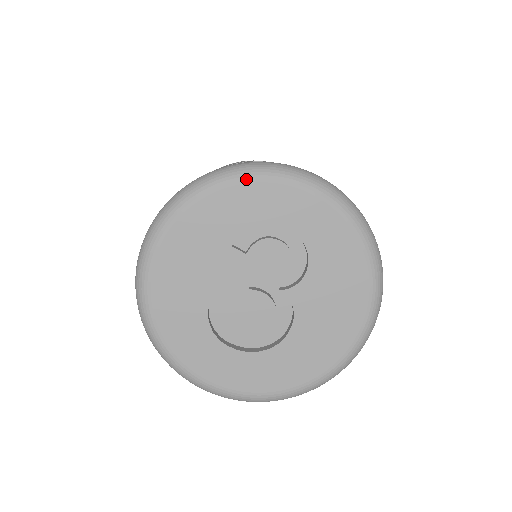
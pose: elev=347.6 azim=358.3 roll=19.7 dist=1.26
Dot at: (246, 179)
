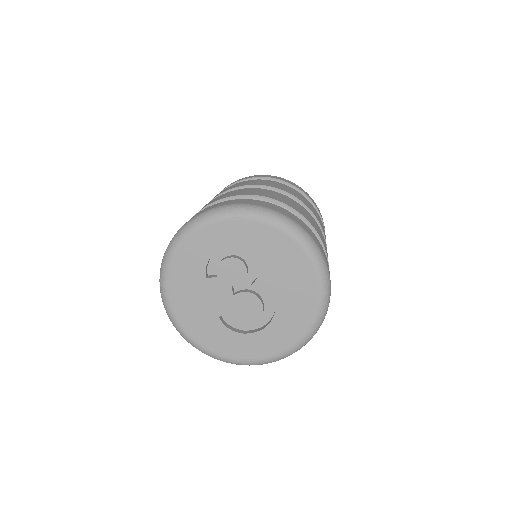
Dot at: (186, 237)
